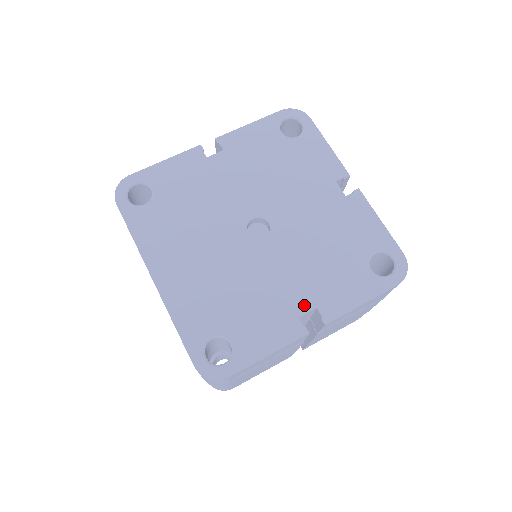
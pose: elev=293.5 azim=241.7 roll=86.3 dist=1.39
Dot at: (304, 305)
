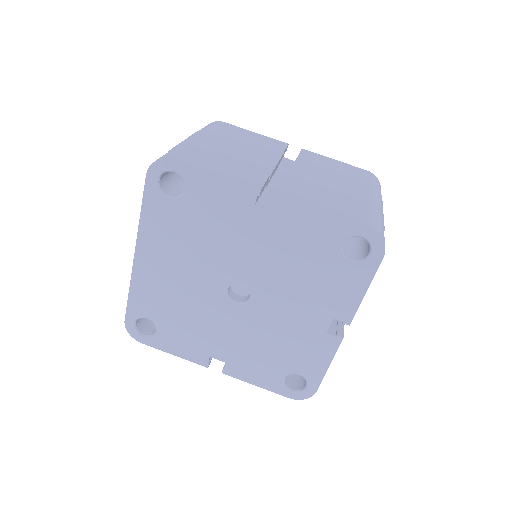
Dot at: (220, 355)
